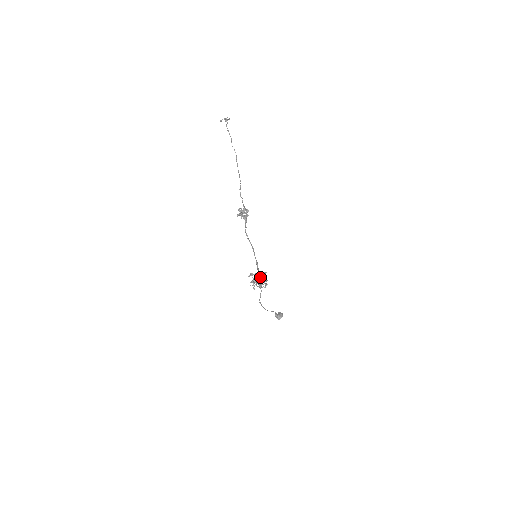
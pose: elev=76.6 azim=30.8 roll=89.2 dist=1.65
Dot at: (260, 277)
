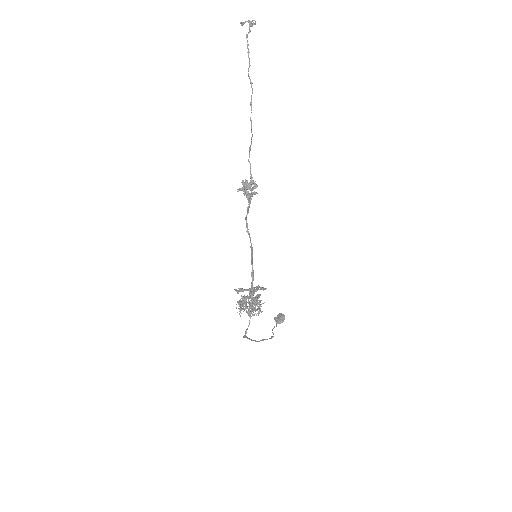
Dot at: (253, 298)
